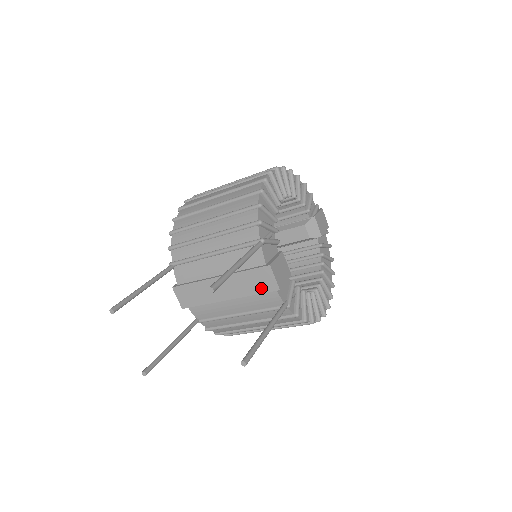
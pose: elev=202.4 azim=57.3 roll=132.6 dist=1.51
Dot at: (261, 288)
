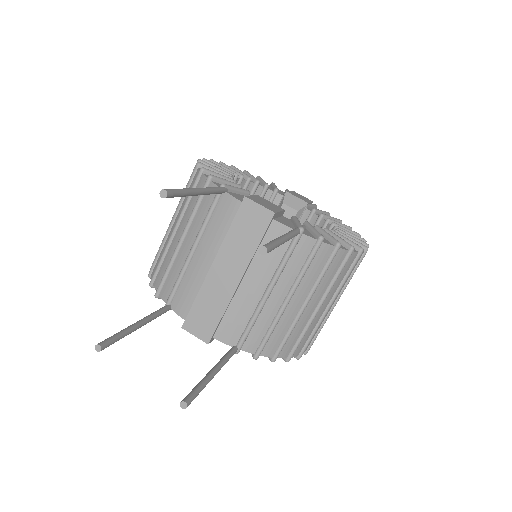
Dot at: (257, 231)
